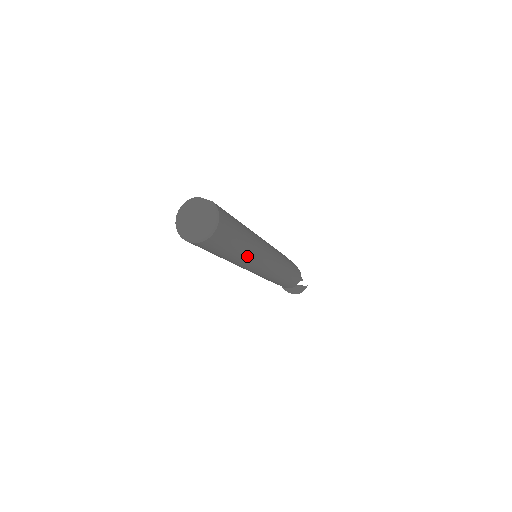
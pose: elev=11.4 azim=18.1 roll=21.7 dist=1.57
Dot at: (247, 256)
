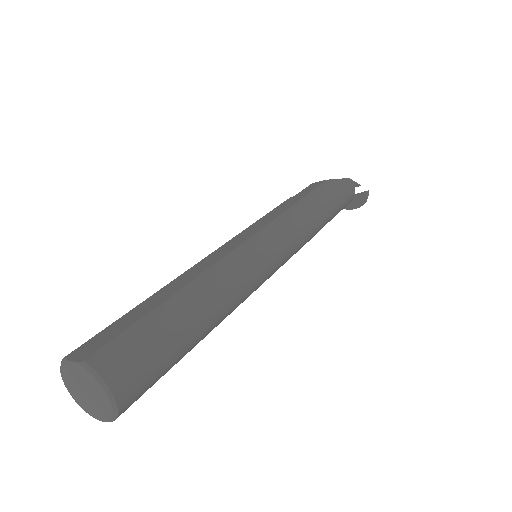
Dot at: (225, 313)
